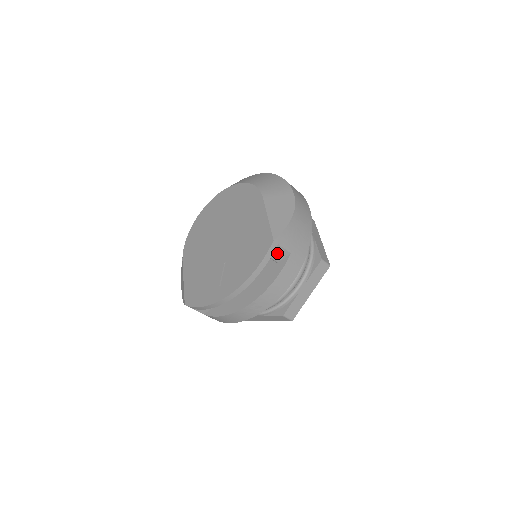
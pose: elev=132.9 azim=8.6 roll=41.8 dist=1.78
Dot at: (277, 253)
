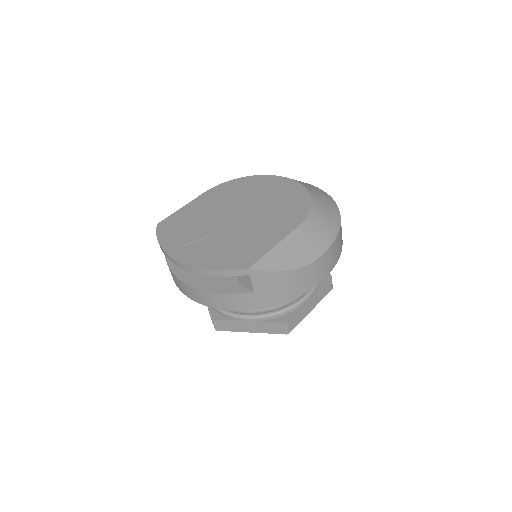
Dot at: (245, 279)
